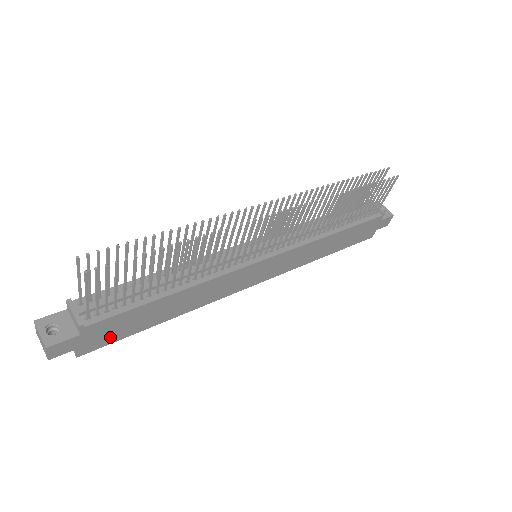
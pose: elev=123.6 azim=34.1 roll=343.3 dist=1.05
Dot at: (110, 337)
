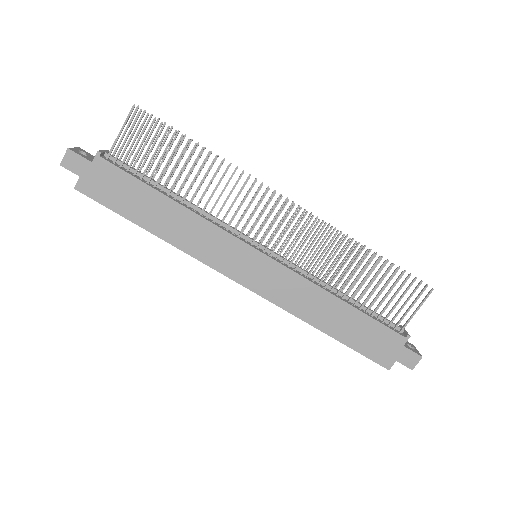
Dot at: (105, 195)
